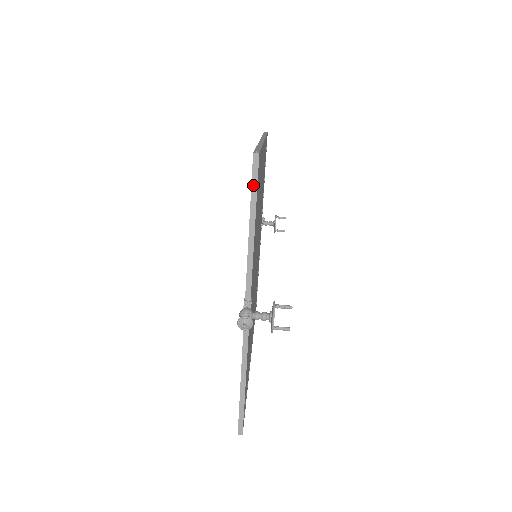
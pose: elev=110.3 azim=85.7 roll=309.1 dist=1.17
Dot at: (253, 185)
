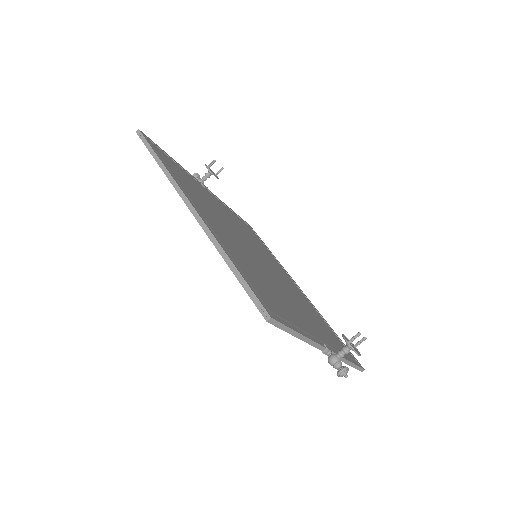
Dot at: (281, 328)
